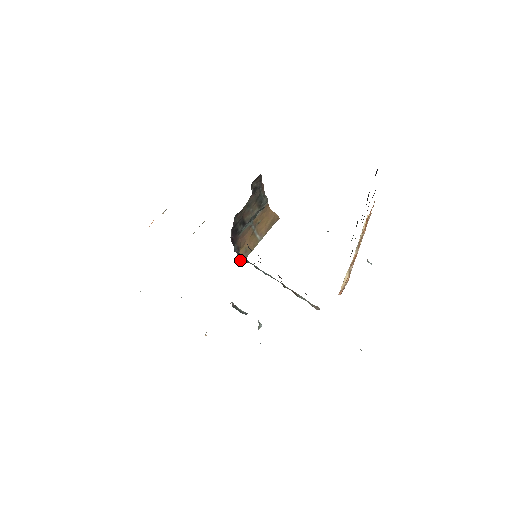
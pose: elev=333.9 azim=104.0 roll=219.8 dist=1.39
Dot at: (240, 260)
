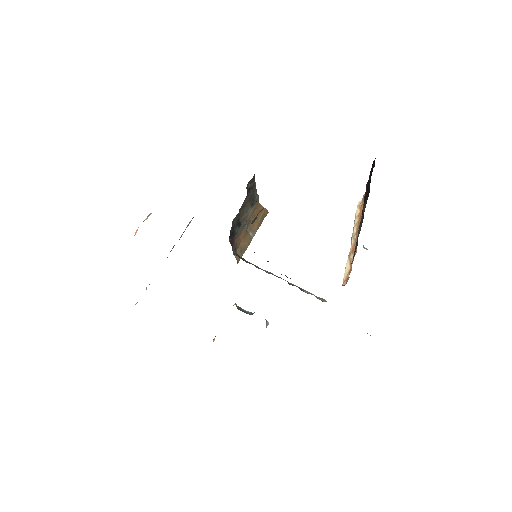
Dot at: (237, 260)
